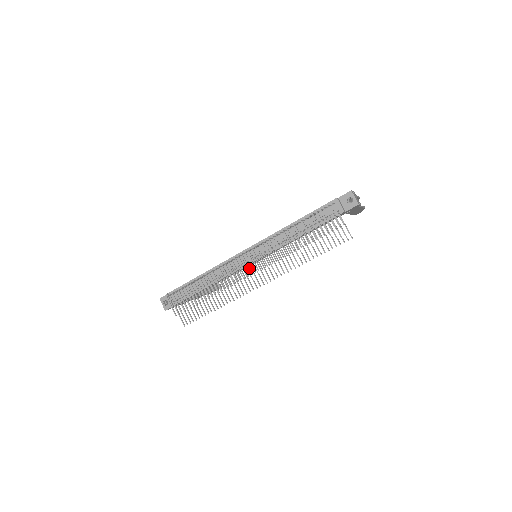
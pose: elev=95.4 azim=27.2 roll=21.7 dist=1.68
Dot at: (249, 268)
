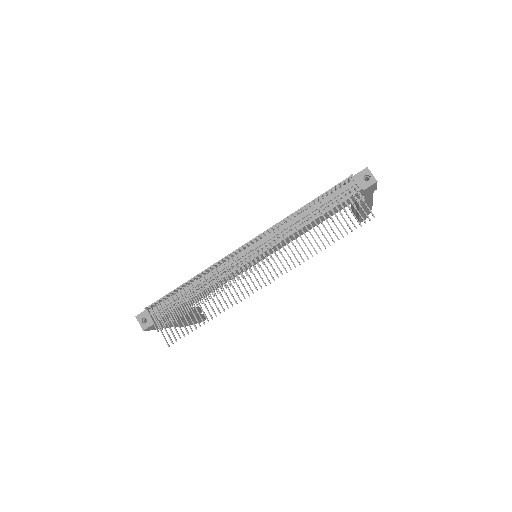
Dot at: (251, 262)
